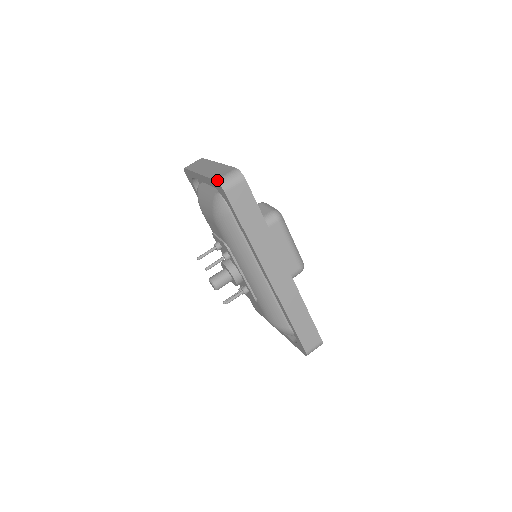
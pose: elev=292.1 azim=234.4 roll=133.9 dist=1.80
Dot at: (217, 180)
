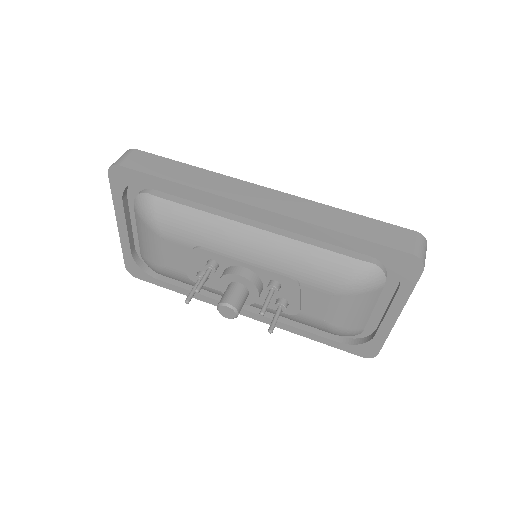
Dot at: (108, 171)
